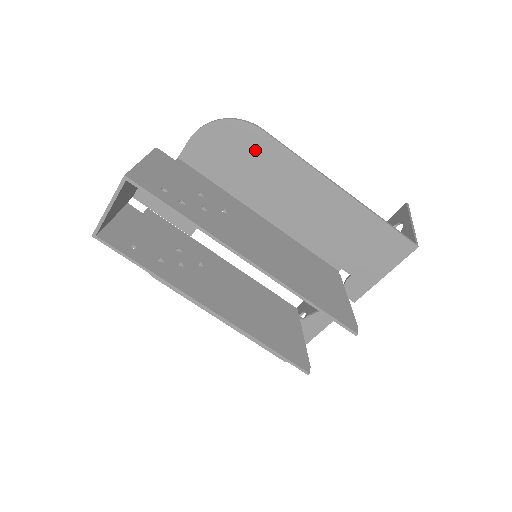
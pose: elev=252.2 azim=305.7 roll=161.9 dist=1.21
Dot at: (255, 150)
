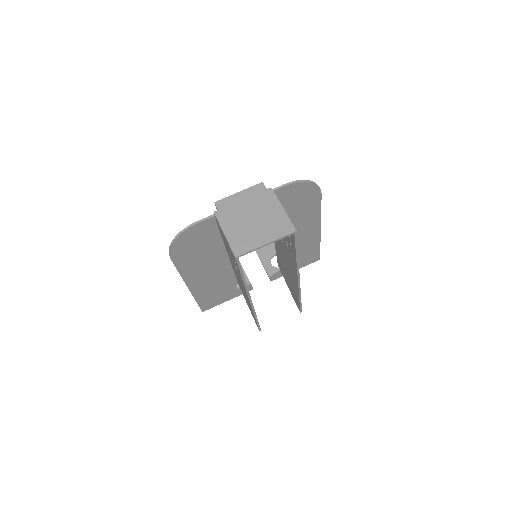
Dot at: (309, 202)
